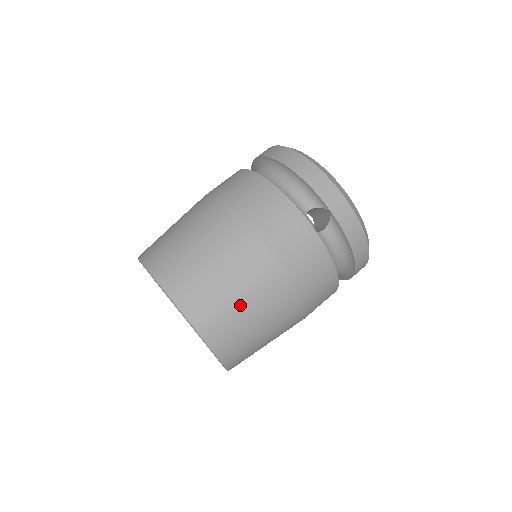
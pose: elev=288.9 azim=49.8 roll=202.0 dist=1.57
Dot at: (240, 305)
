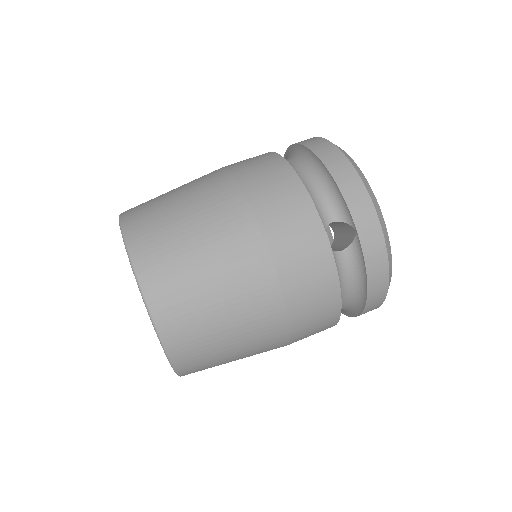
Dot at: (213, 307)
